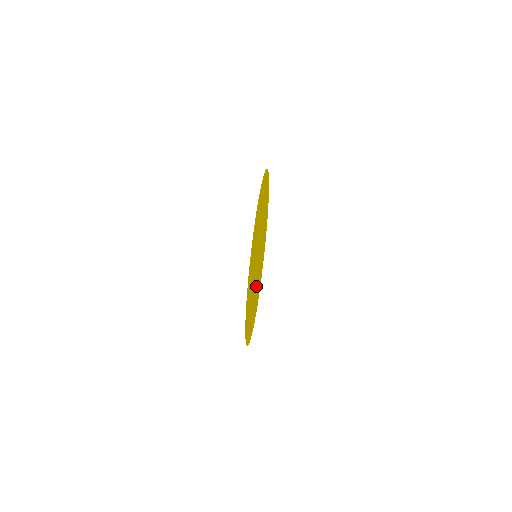
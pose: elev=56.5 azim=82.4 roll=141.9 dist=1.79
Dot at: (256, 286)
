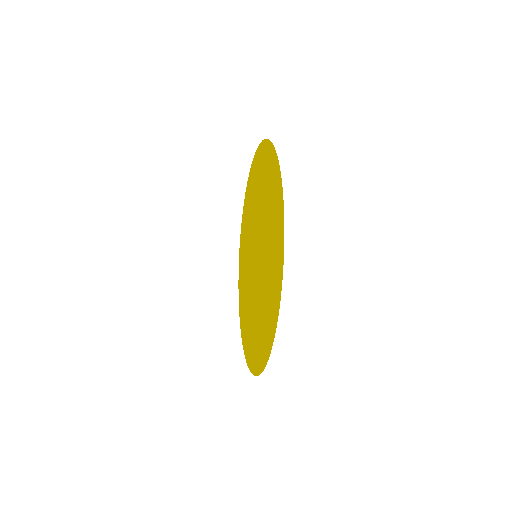
Dot at: (256, 328)
